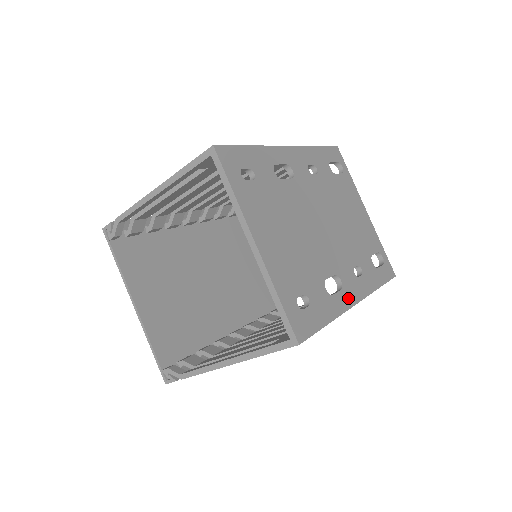
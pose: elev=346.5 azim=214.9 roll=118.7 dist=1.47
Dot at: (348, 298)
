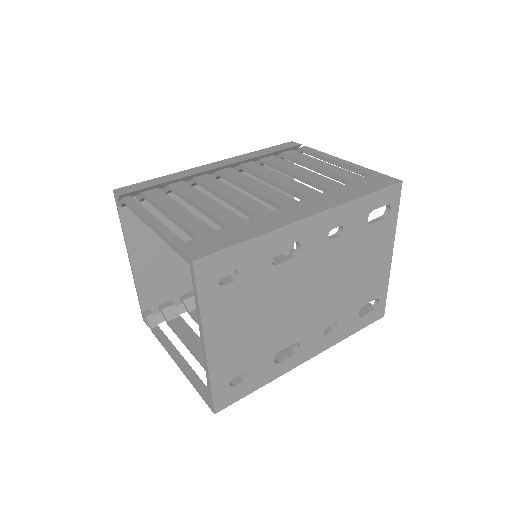
Dot at: (299, 359)
